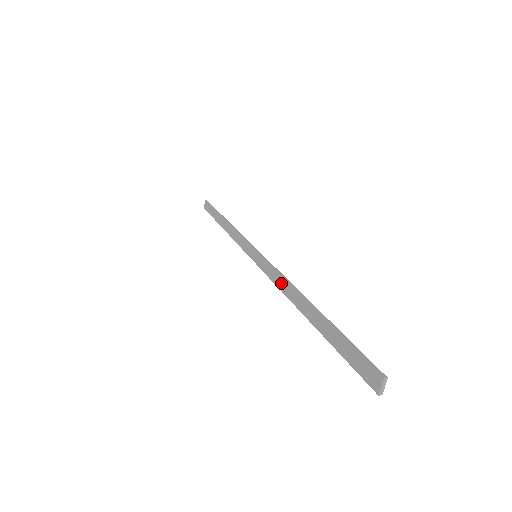
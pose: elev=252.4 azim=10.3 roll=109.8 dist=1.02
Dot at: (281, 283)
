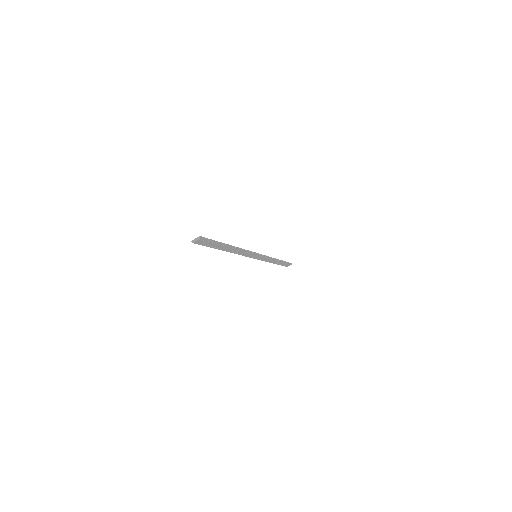
Dot at: (241, 251)
